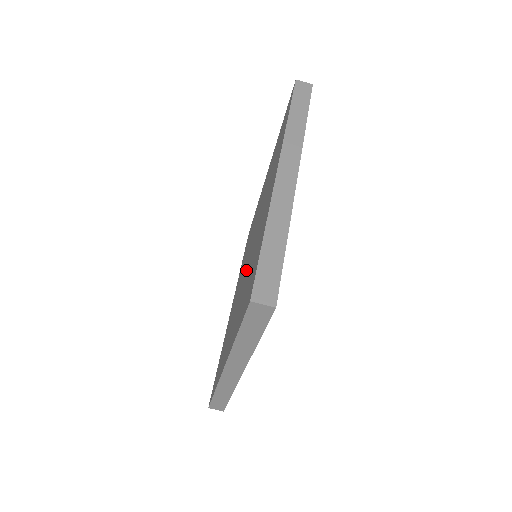
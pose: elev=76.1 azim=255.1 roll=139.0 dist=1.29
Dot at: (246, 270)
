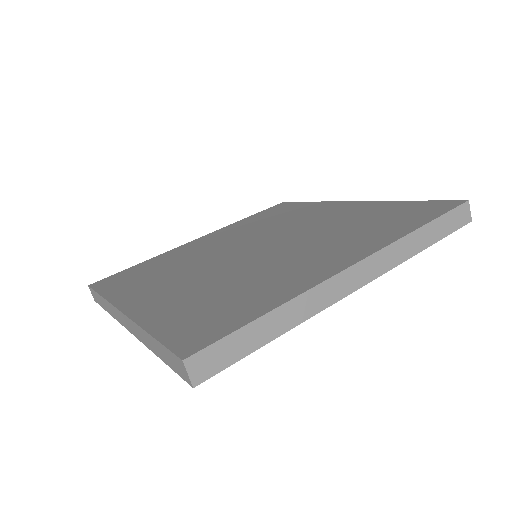
Dot at: (234, 263)
